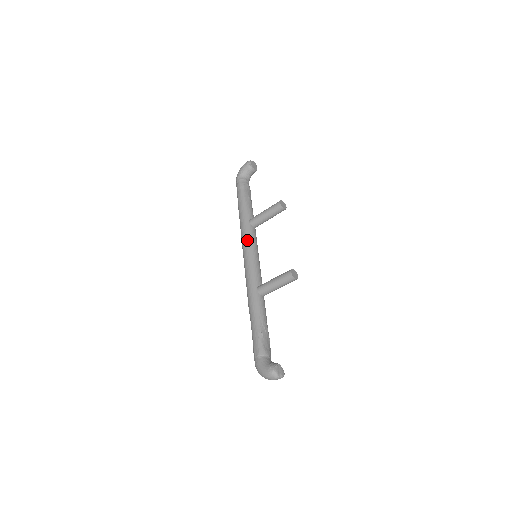
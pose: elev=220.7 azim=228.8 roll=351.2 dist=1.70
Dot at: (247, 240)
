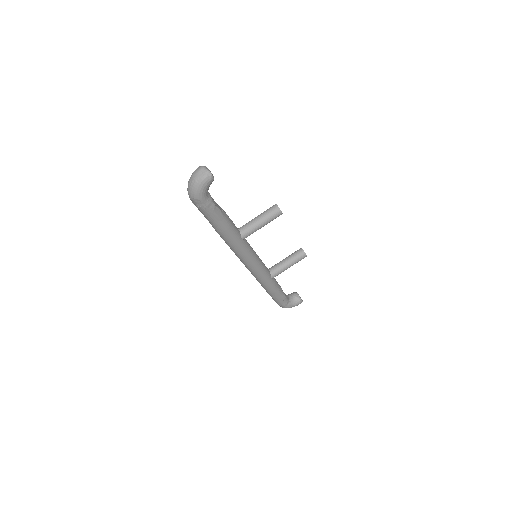
Dot at: occluded
